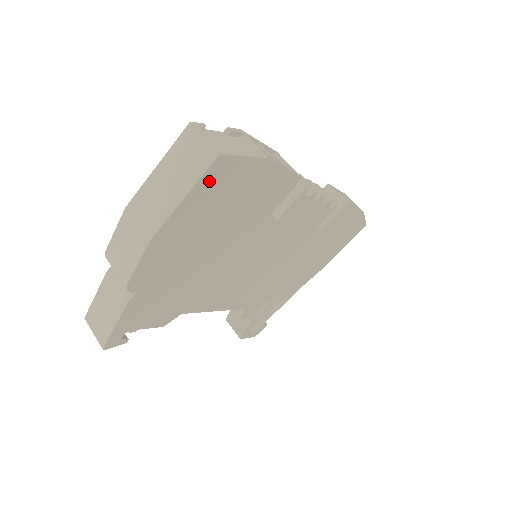
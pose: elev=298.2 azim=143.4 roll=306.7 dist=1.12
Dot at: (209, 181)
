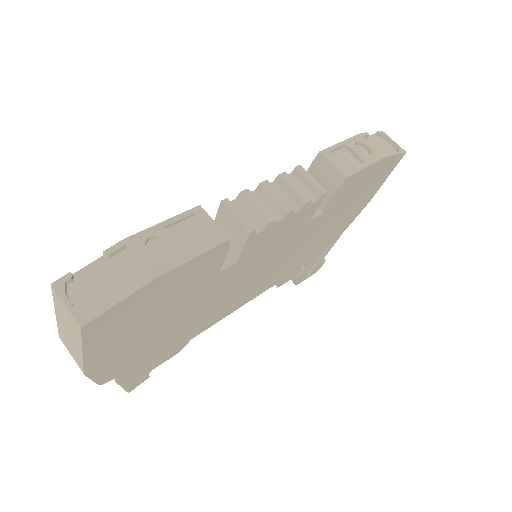
Dot at: (96, 333)
